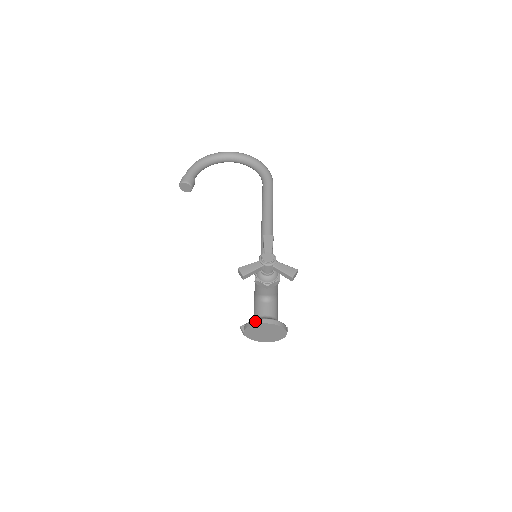
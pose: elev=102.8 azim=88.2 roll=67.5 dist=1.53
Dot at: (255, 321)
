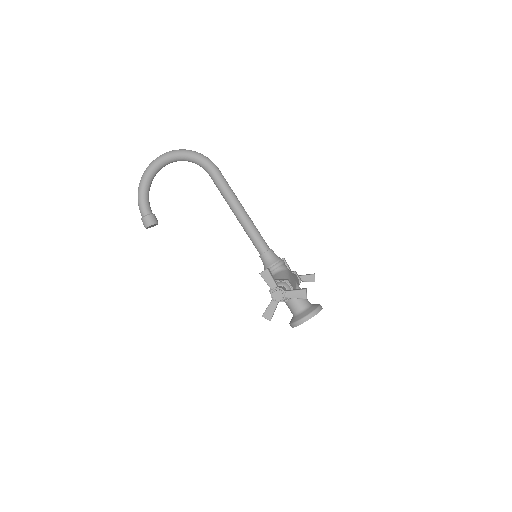
Dot at: (296, 324)
